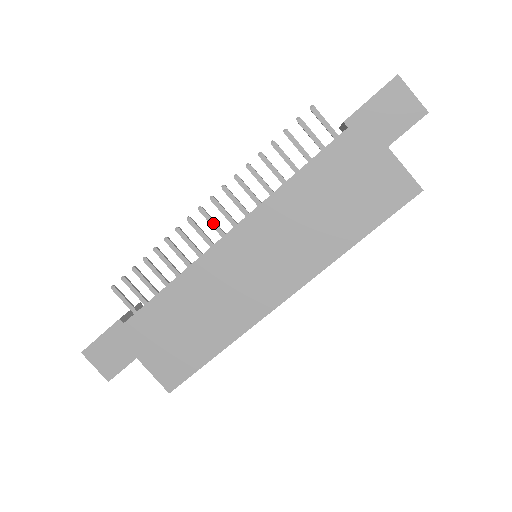
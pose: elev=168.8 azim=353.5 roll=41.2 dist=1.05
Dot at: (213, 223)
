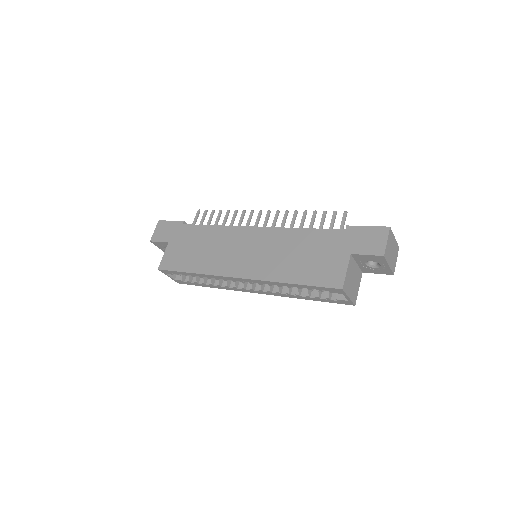
Dot at: (257, 221)
